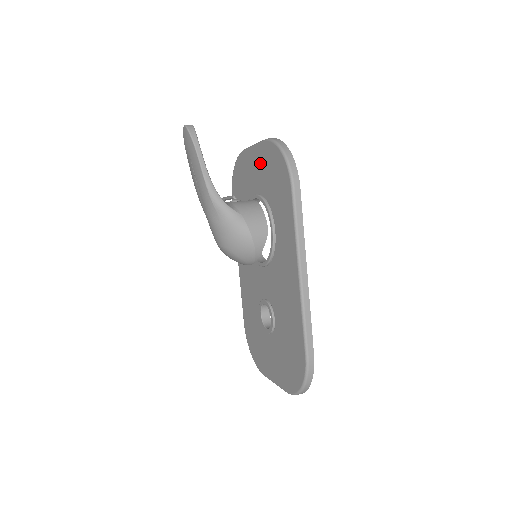
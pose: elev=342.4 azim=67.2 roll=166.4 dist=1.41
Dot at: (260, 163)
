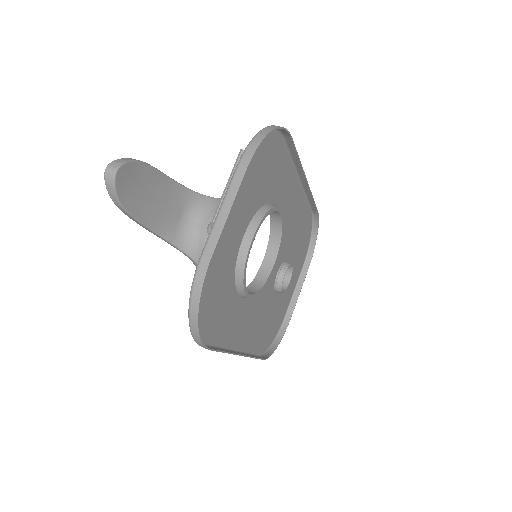
Dot at: (219, 245)
